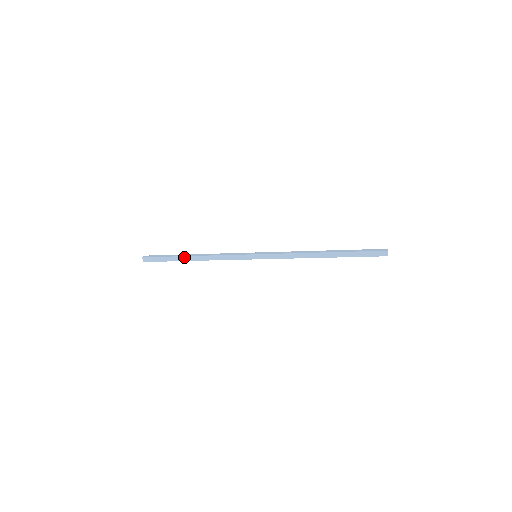
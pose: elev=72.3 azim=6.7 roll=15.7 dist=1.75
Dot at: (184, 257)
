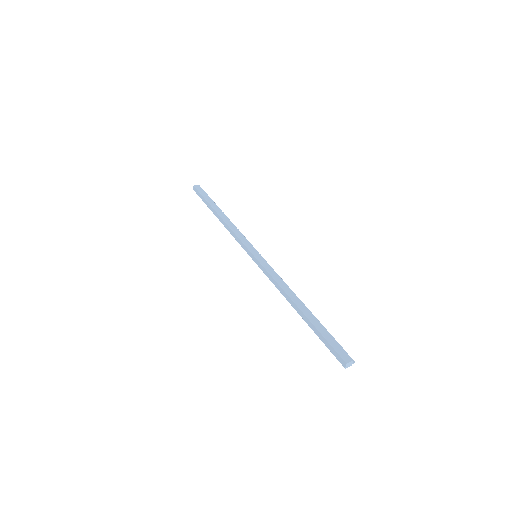
Dot at: (214, 210)
